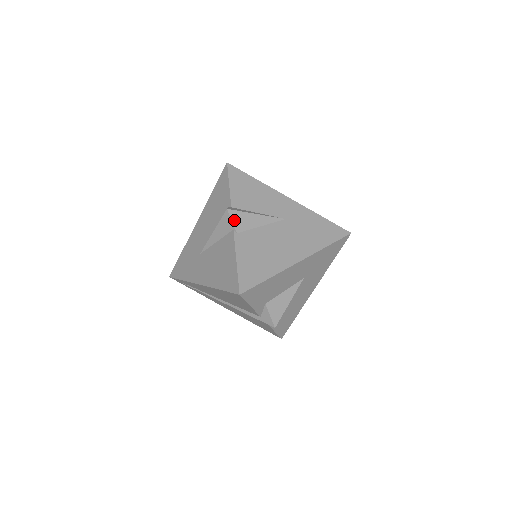
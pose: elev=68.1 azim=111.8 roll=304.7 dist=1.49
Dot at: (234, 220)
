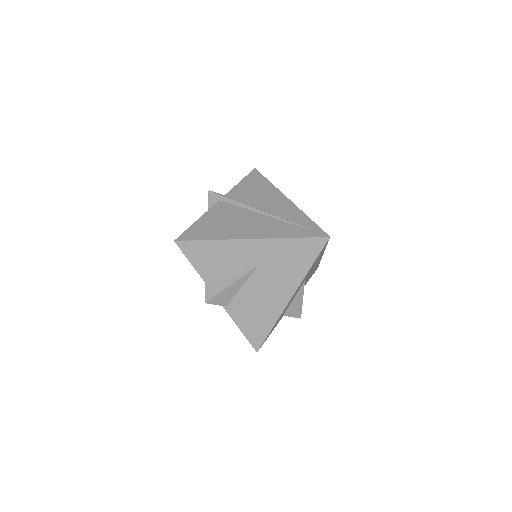
Dot at: (217, 303)
